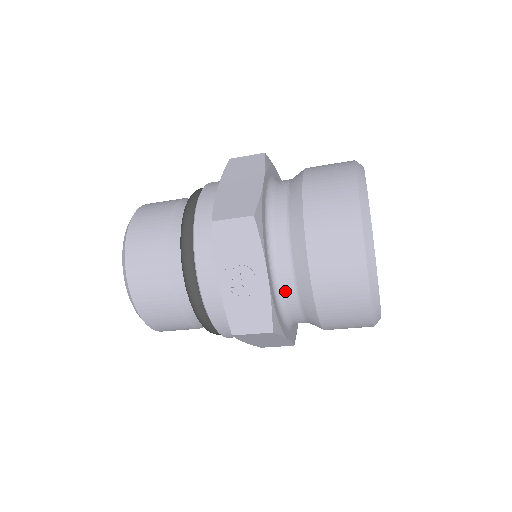
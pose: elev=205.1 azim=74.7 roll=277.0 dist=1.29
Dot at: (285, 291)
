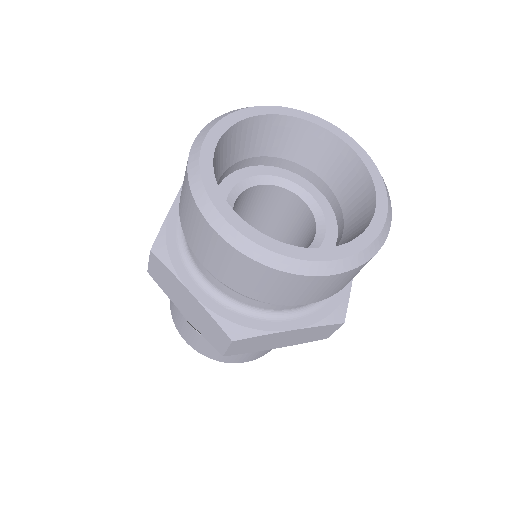
Dot at: occluded
